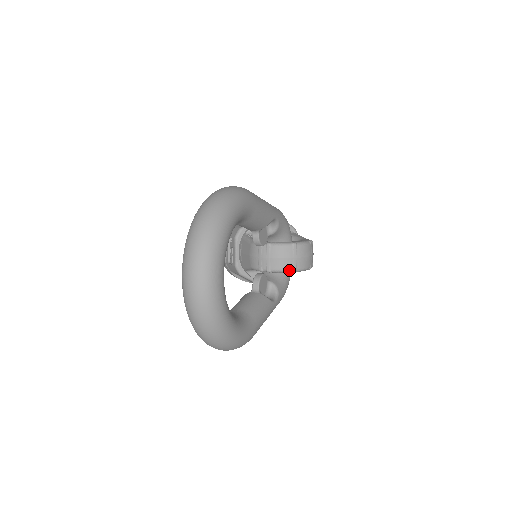
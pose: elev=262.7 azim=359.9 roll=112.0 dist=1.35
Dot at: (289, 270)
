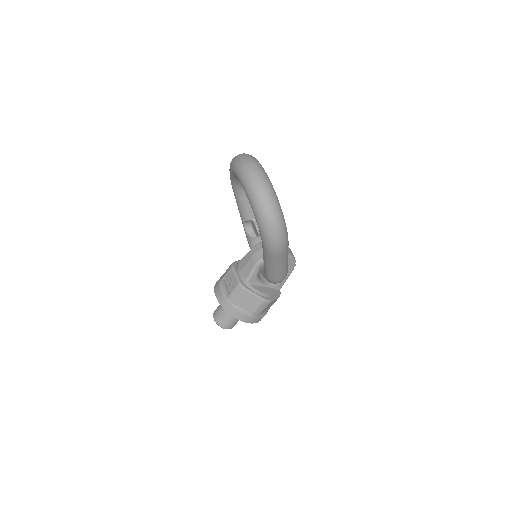
Dot at: occluded
